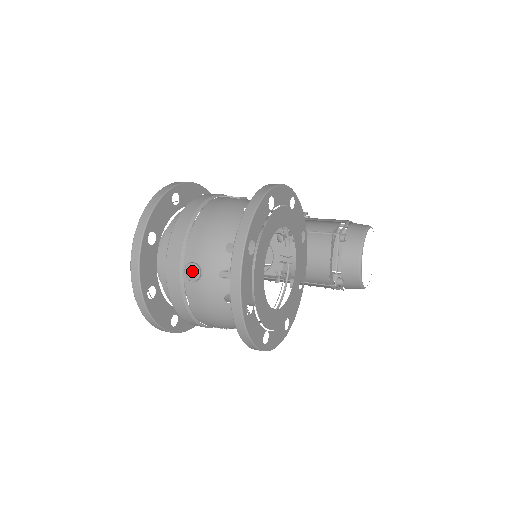
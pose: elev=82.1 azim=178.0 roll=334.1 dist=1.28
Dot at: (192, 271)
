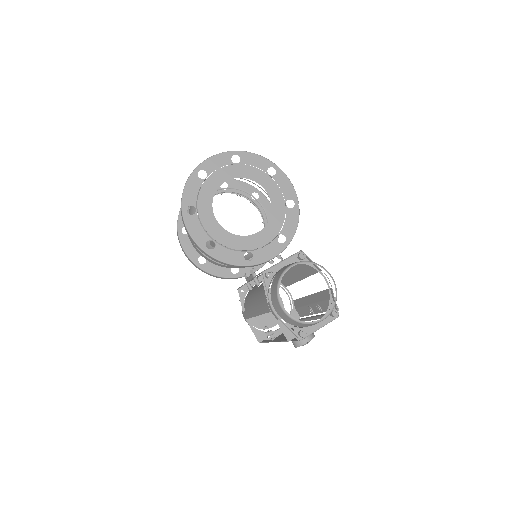
Dot at: occluded
